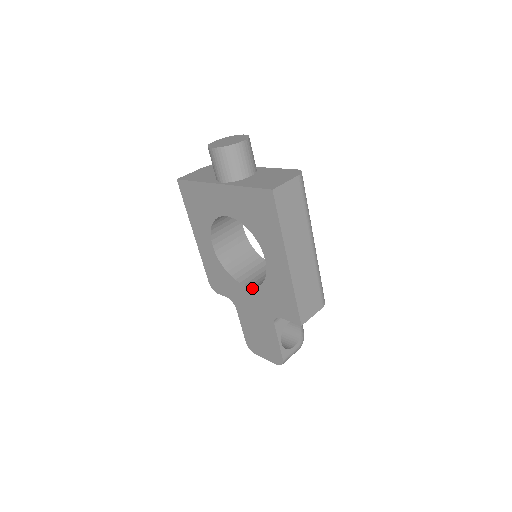
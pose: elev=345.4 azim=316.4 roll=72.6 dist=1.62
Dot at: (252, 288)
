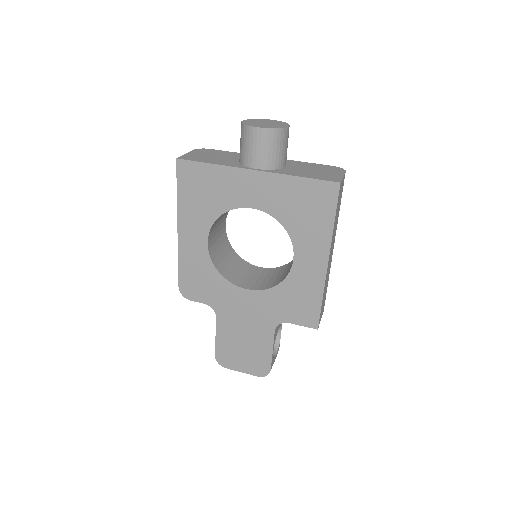
Dot at: (256, 291)
